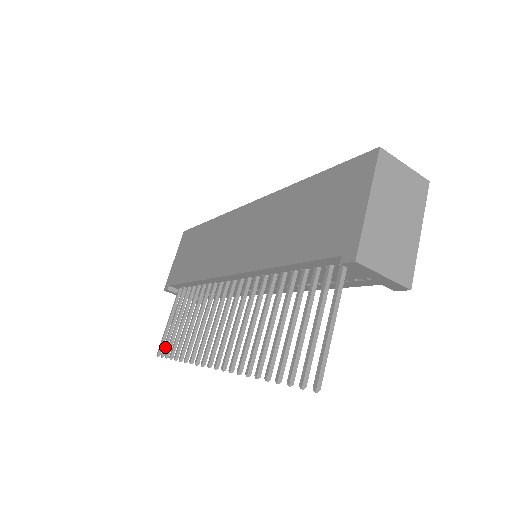
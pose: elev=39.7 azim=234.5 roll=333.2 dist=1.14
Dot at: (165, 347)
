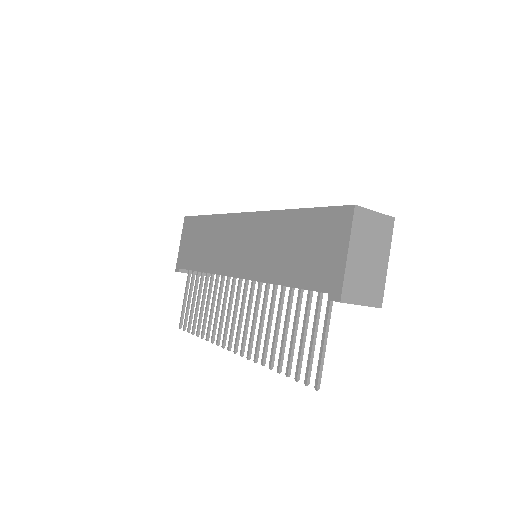
Dot at: (185, 322)
